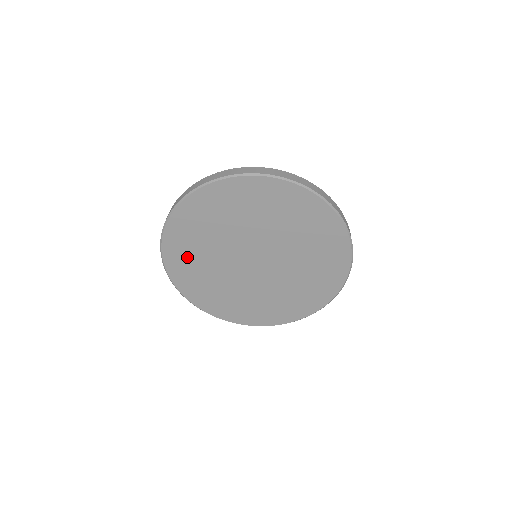
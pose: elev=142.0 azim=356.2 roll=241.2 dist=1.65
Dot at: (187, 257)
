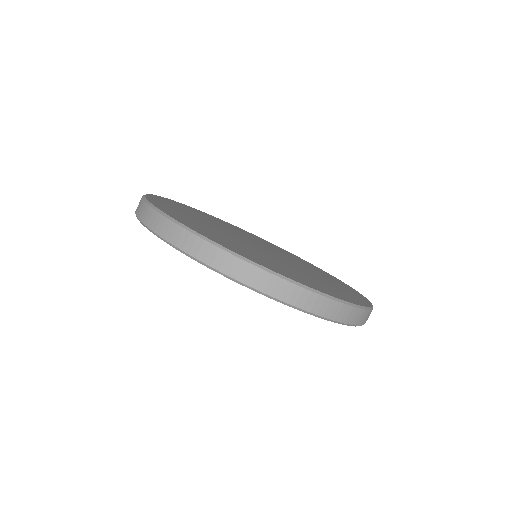
Dot at: occluded
